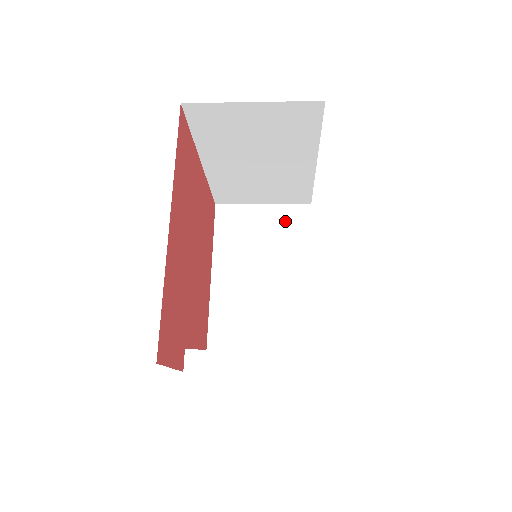
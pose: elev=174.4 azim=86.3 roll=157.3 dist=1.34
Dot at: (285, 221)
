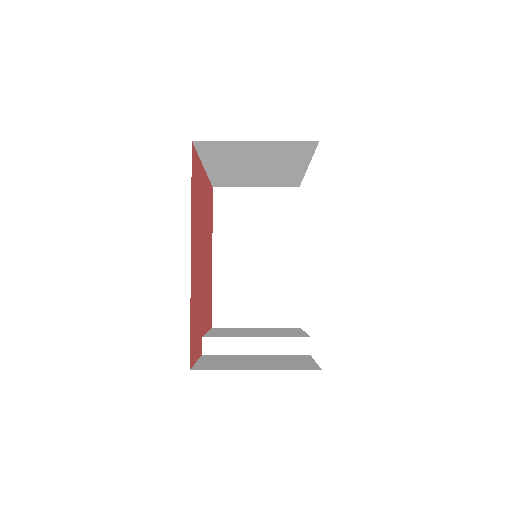
Dot at: (276, 203)
